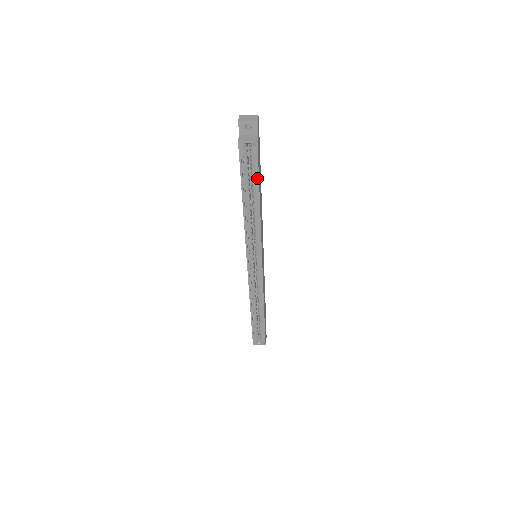
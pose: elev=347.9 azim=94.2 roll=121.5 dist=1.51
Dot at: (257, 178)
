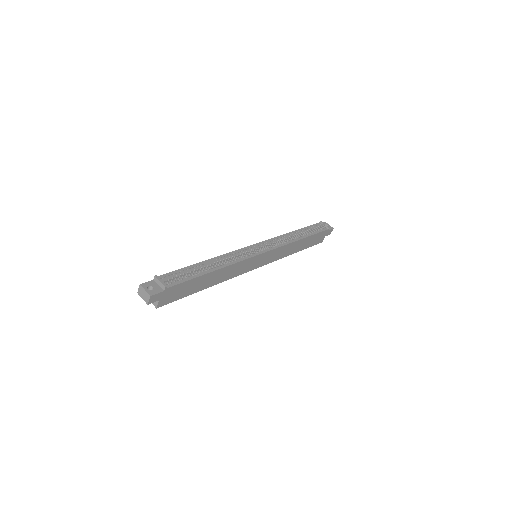
Dot at: (185, 295)
